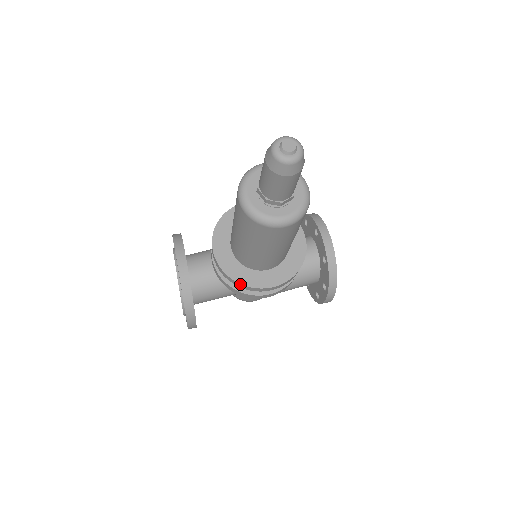
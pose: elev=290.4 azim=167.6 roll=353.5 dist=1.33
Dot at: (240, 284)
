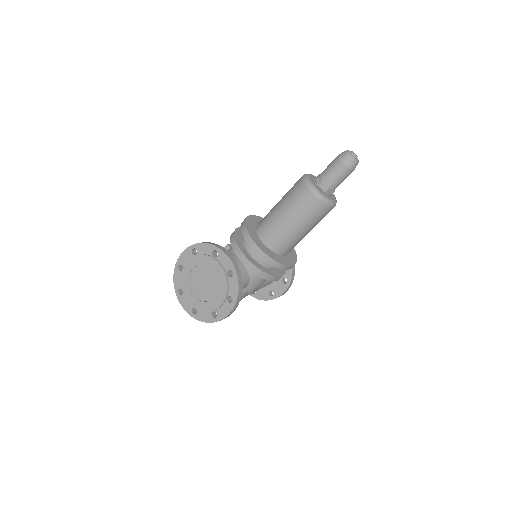
Dot at: (279, 263)
